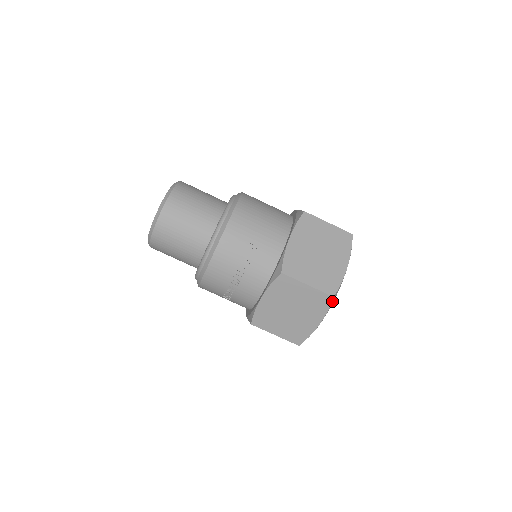
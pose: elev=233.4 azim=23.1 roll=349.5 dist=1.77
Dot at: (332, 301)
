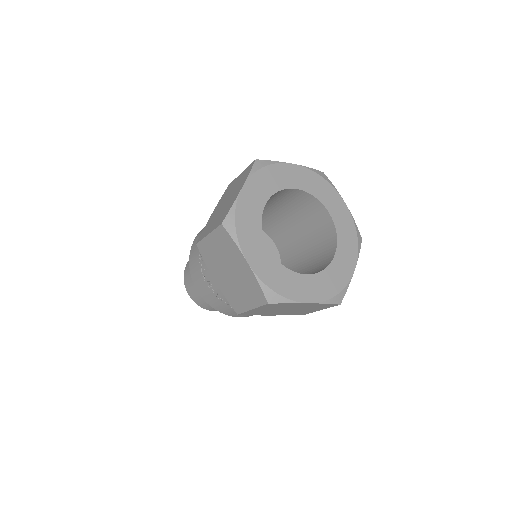
Dot at: (228, 229)
